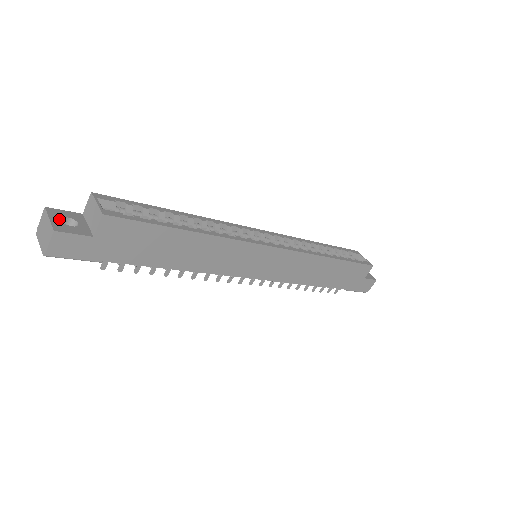
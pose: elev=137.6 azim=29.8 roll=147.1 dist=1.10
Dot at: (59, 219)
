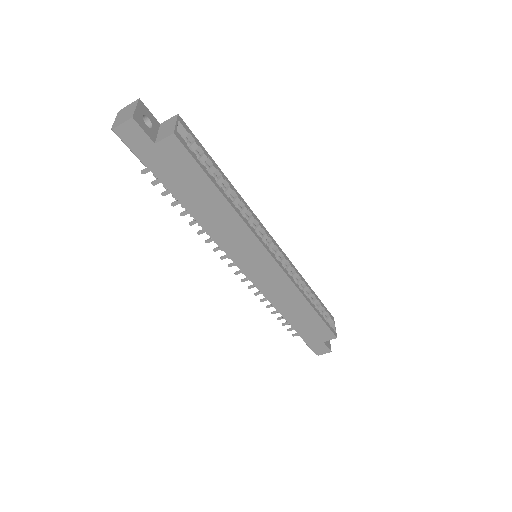
Dot at: (142, 113)
